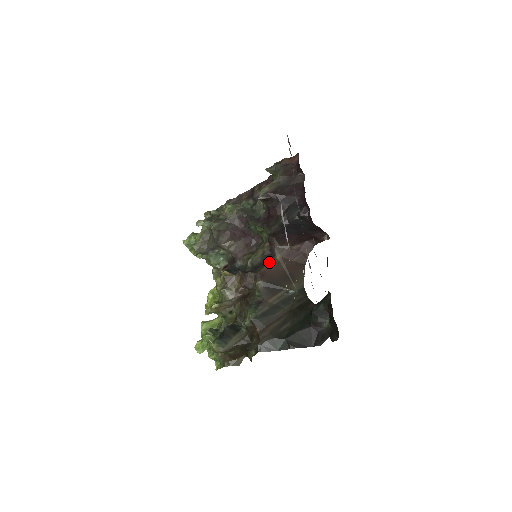
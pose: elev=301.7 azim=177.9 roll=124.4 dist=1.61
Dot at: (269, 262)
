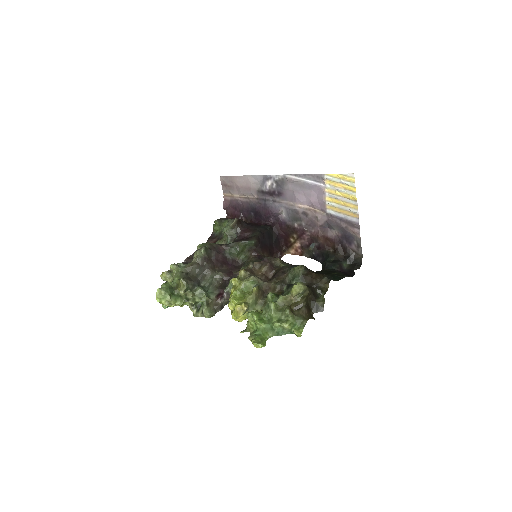
Dot at: occluded
